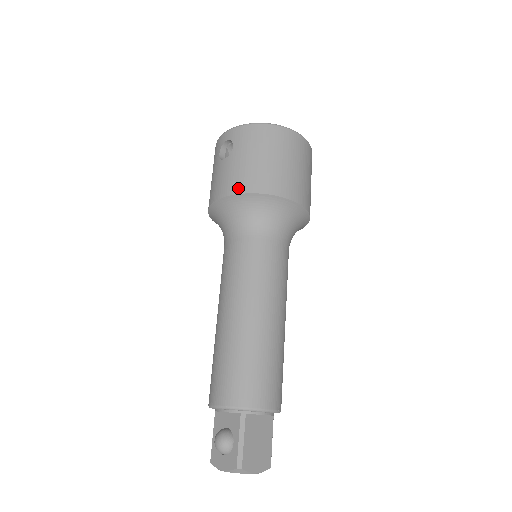
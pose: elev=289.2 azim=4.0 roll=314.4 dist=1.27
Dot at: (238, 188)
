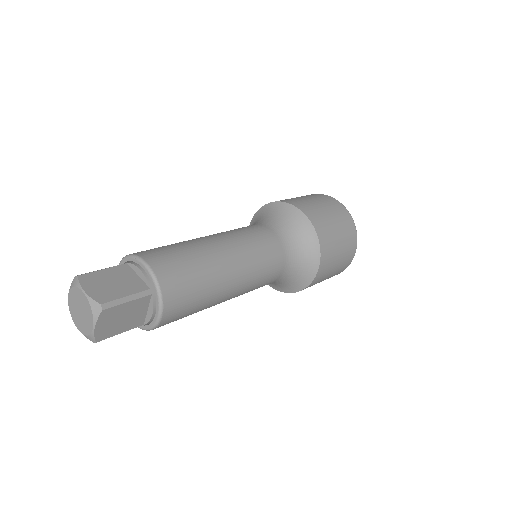
Dot at: occluded
